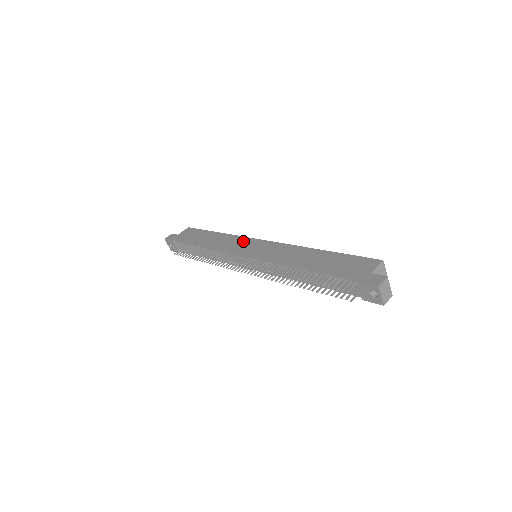
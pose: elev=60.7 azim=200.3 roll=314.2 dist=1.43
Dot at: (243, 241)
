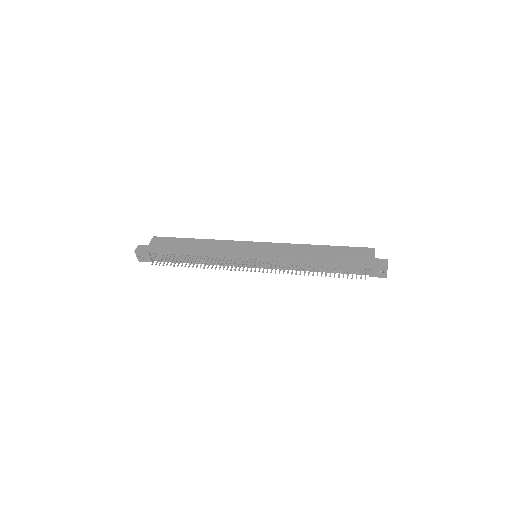
Dot at: (238, 245)
